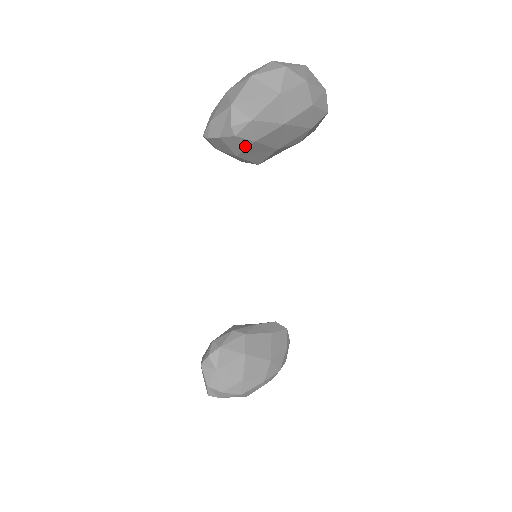
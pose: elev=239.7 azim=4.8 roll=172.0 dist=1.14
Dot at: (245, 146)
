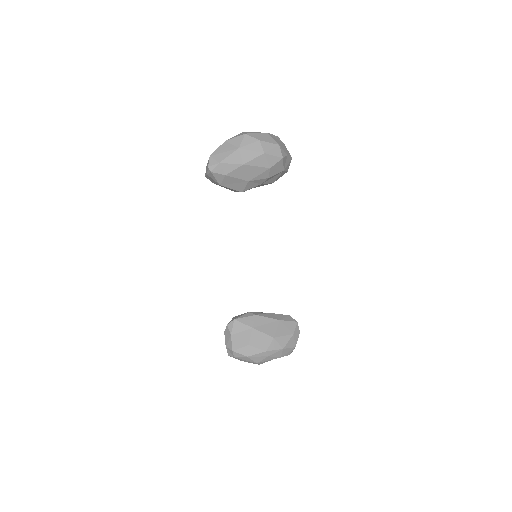
Dot at: (221, 178)
